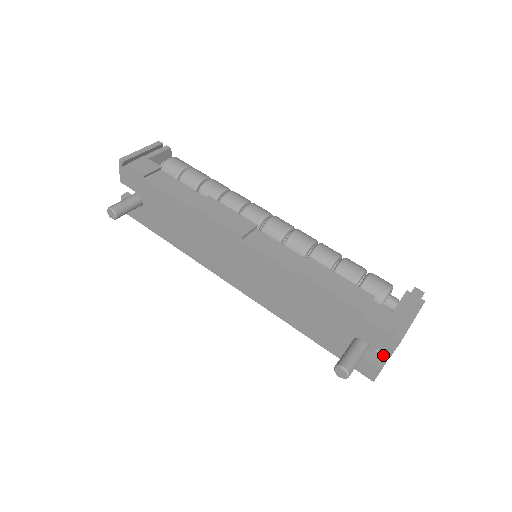
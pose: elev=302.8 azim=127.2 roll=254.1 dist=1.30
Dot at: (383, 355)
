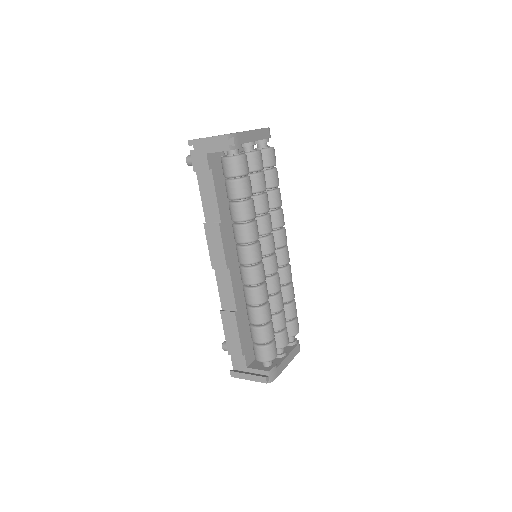
Dot at: occluded
